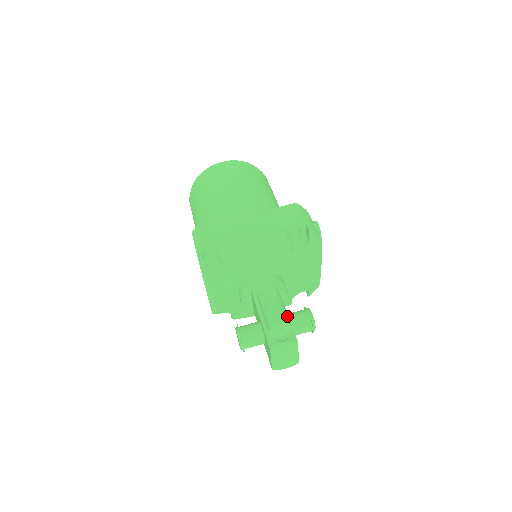
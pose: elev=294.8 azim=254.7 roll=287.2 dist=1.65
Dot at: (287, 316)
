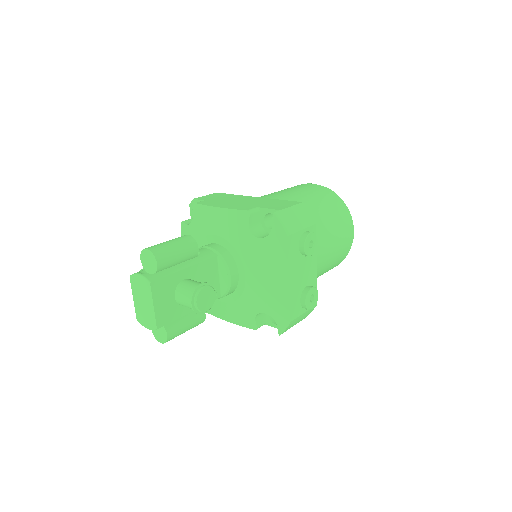
Dot at: (165, 254)
